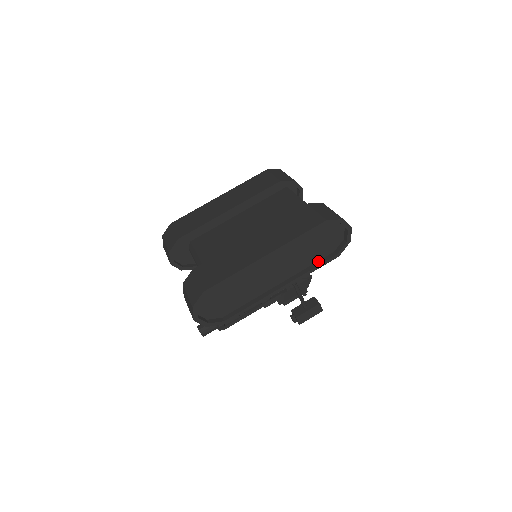
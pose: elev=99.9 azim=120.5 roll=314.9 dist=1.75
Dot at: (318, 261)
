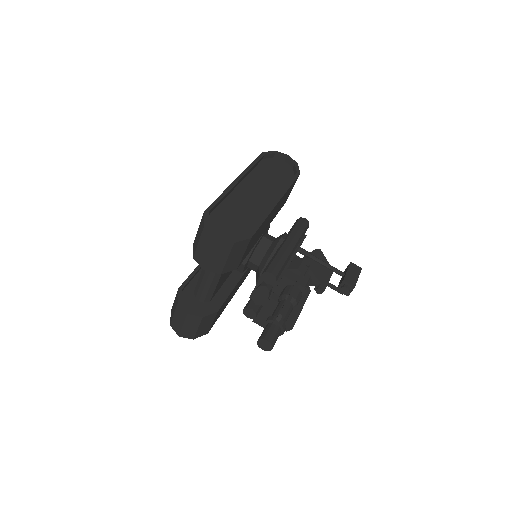
Dot at: occluded
